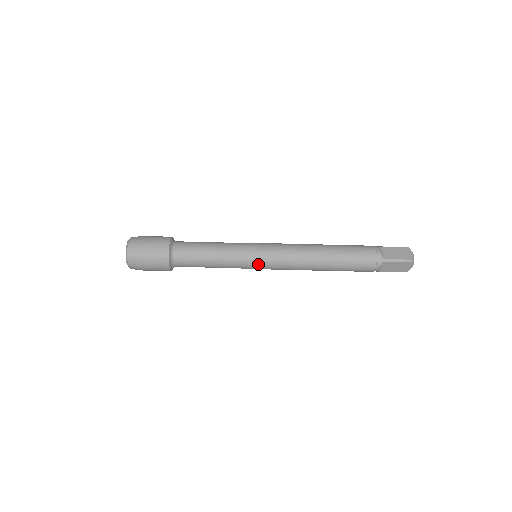
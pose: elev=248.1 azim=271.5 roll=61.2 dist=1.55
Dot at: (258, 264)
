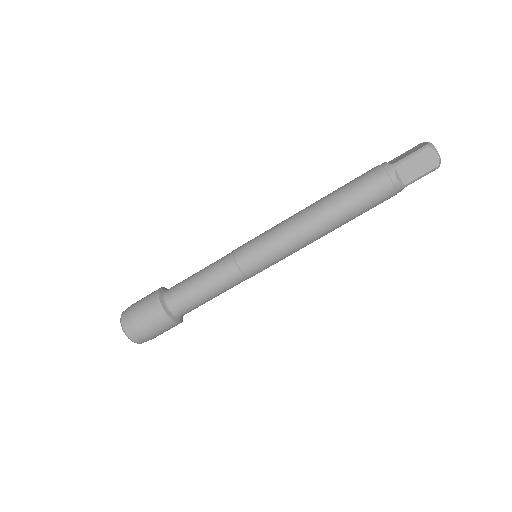
Dot at: (256, 256)
